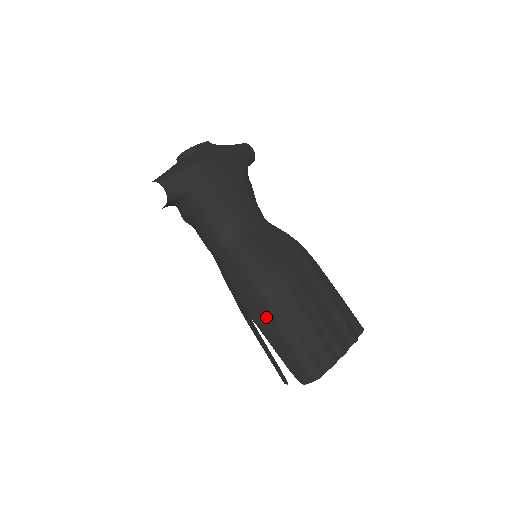
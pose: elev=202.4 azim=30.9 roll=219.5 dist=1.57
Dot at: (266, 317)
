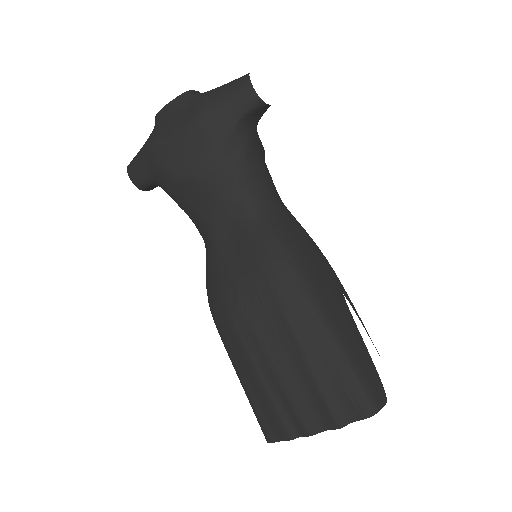
Dot at: occluded
